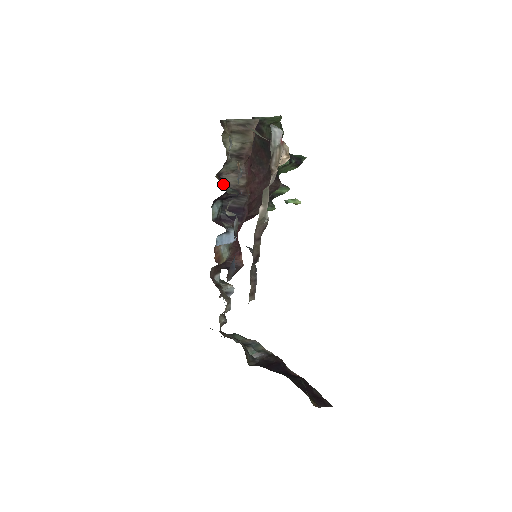
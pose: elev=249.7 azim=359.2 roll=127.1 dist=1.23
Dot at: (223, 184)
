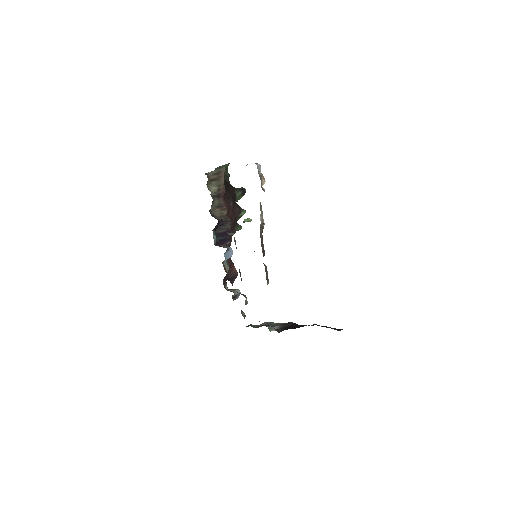
Dot at: occluded
